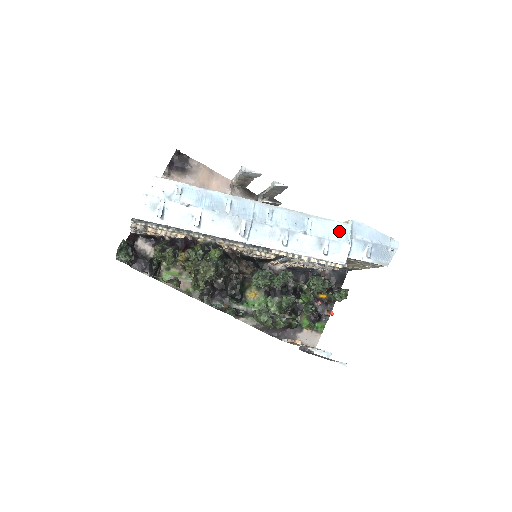
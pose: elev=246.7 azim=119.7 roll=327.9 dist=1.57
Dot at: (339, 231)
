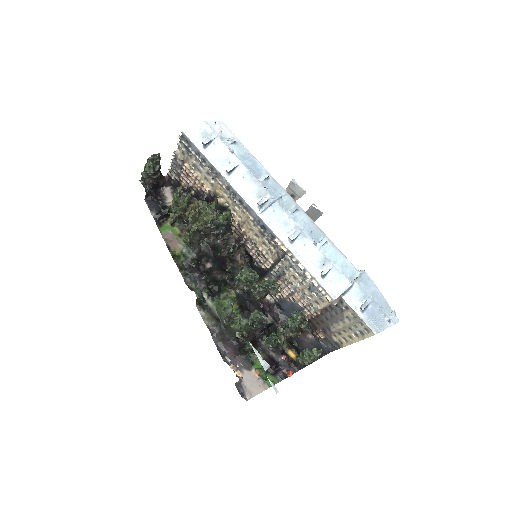
Dot at: (347, 268)
